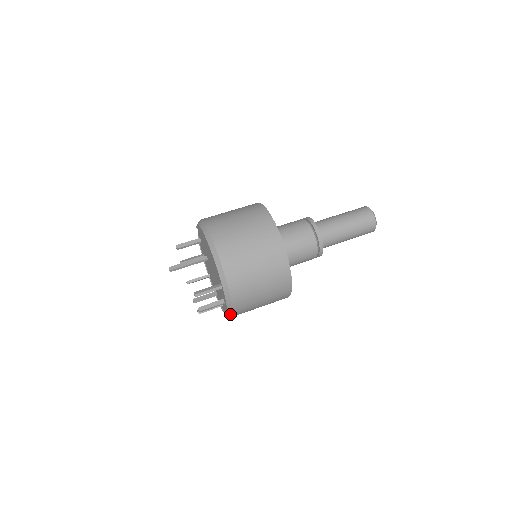
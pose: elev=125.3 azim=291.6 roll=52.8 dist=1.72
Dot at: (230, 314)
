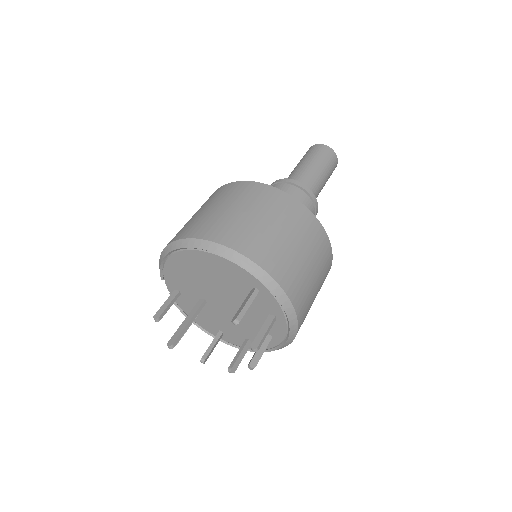
Dot at: (293, 325)
